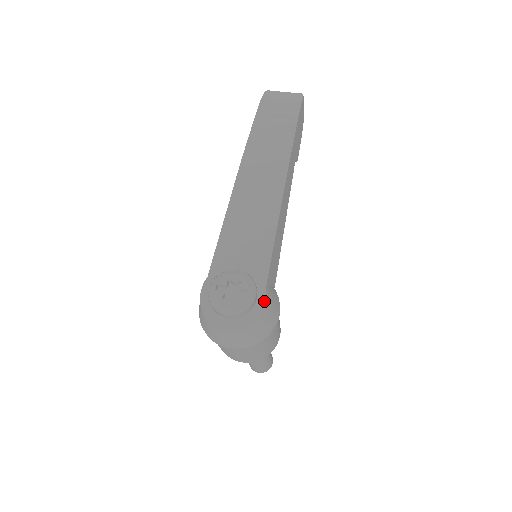
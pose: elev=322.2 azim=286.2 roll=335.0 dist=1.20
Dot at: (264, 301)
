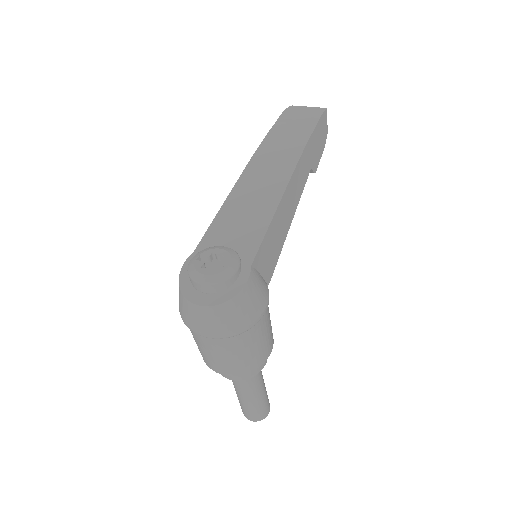
Dot at: (246, 278)
